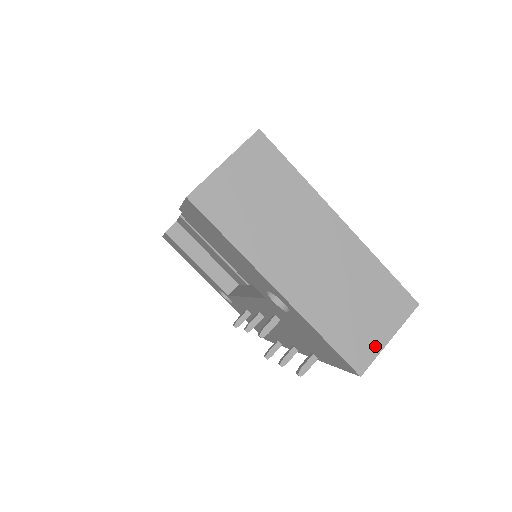
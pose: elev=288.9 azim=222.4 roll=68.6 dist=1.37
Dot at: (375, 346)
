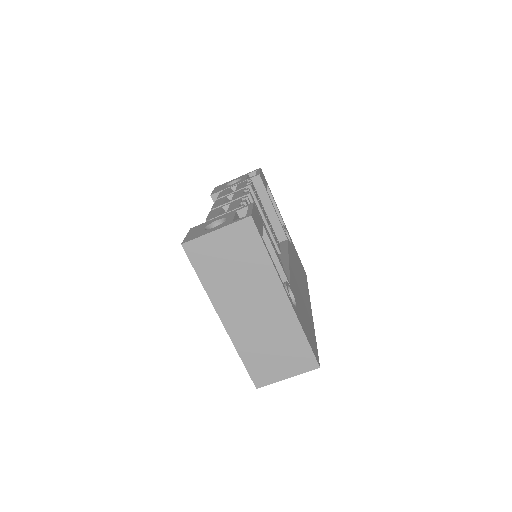
Dot at: (275, 377)
